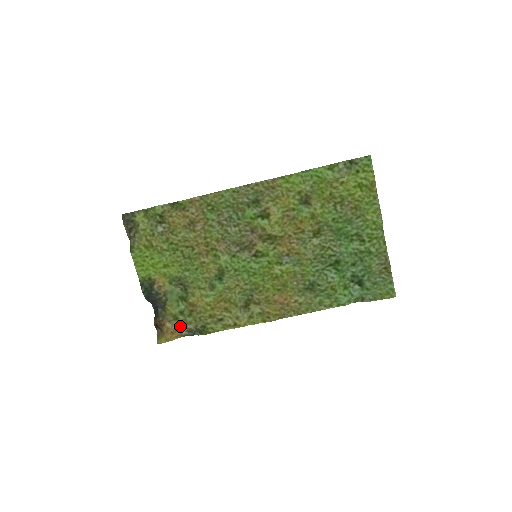
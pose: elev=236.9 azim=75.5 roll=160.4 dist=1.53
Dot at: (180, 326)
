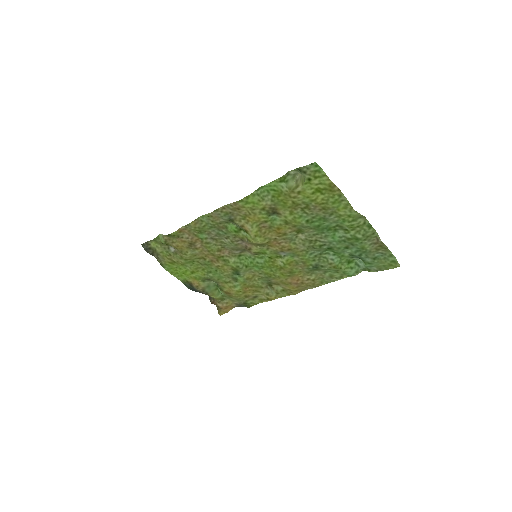
Dot at: (229, 303)
